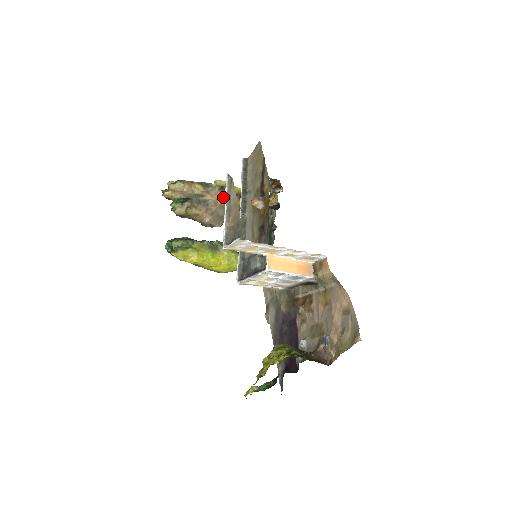
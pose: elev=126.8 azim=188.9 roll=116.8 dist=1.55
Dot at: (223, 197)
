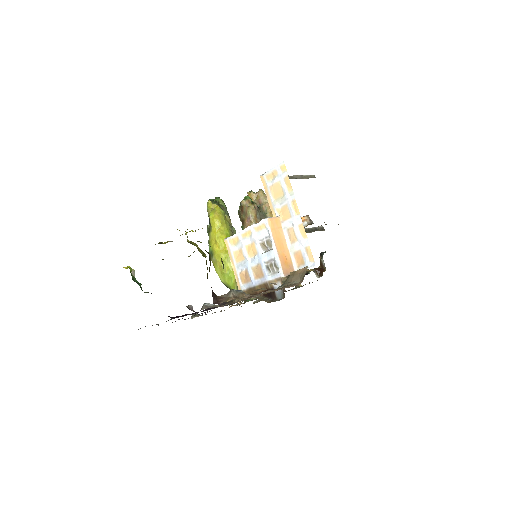
Dot at: occluded
